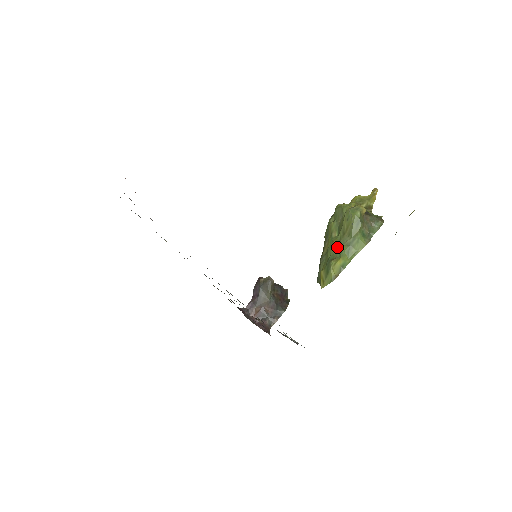
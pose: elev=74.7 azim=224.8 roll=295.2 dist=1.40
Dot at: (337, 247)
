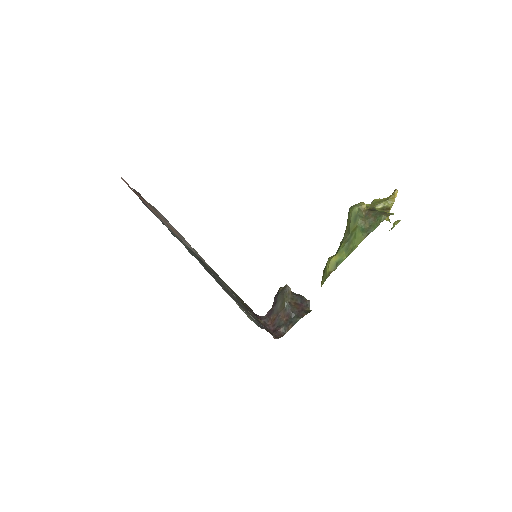
Dot at: (339, 246)
